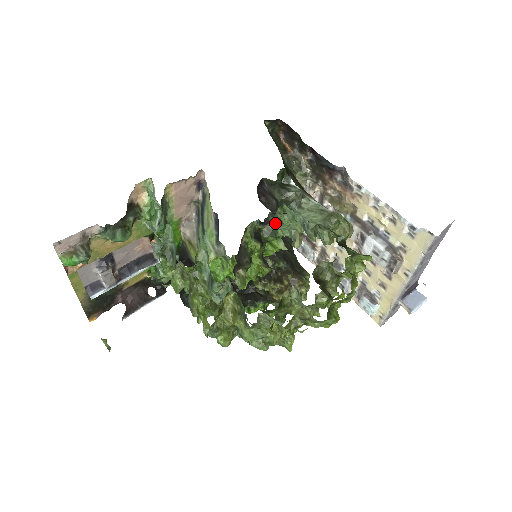
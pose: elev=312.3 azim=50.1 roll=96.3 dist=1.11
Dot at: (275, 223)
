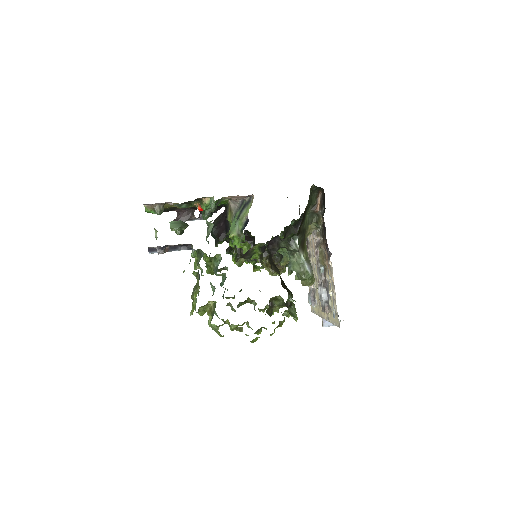
Dot at: occluded
